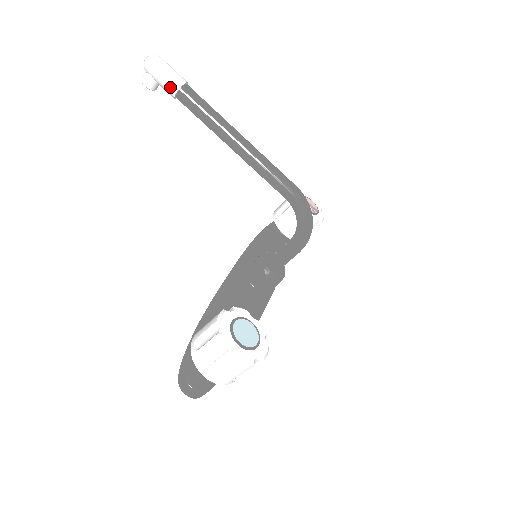
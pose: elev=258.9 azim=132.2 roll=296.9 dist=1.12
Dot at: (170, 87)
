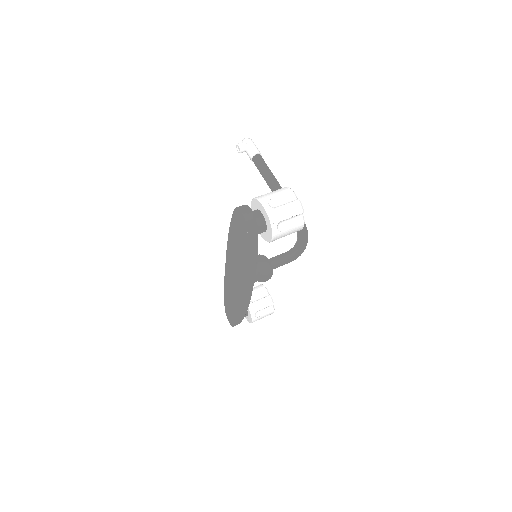
Dot at: (255, 150)
